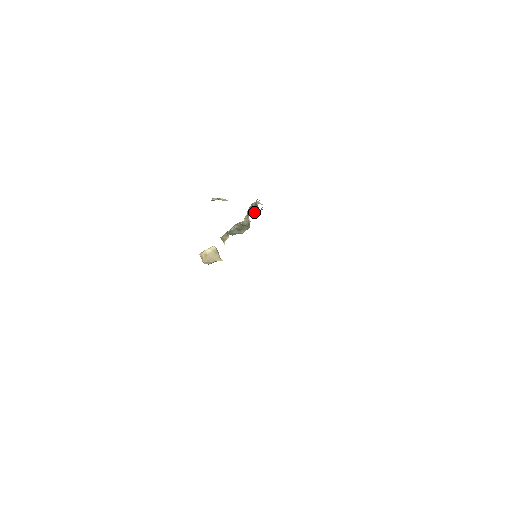
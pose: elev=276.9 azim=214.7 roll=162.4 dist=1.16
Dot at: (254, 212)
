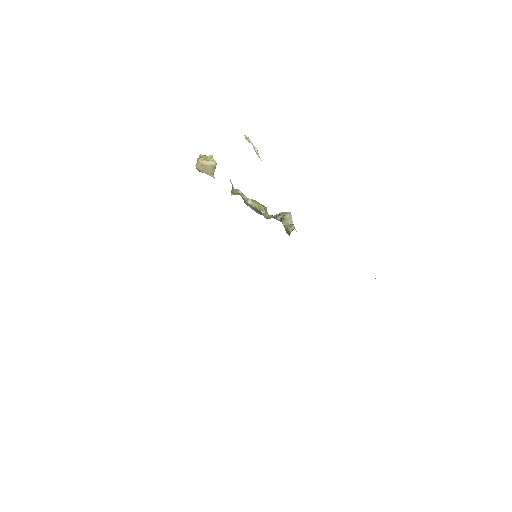
Dot at: occluded
